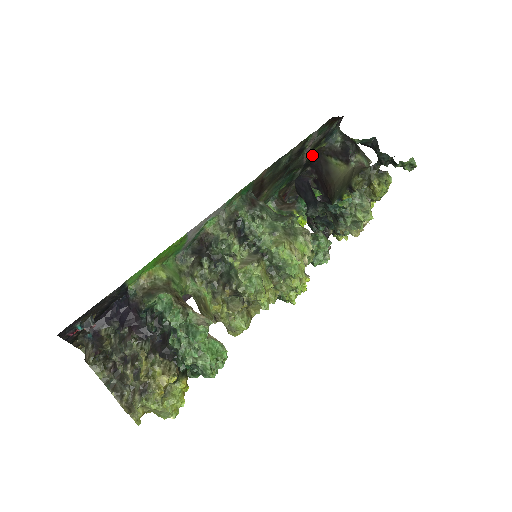
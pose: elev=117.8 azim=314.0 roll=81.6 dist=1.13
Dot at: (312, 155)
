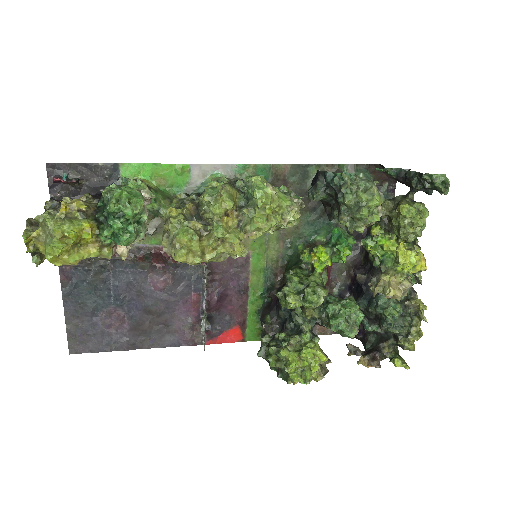
Dot at: occluded
